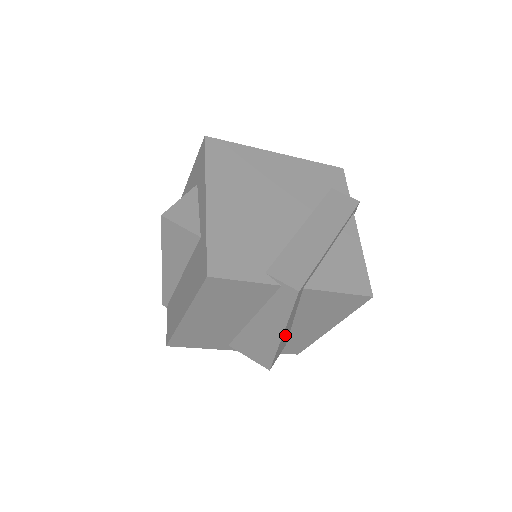
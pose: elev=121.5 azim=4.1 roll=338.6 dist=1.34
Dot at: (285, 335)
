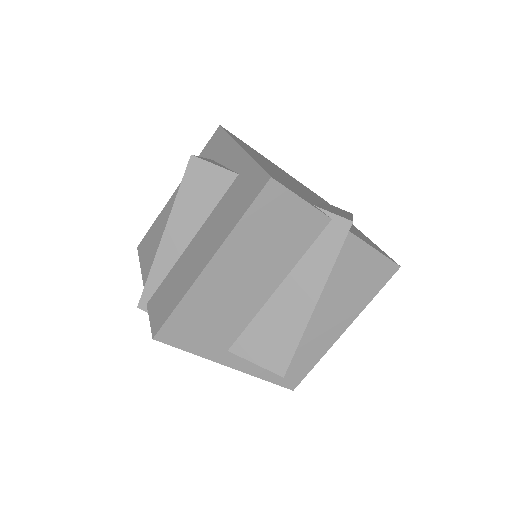
Dot at: occluded
